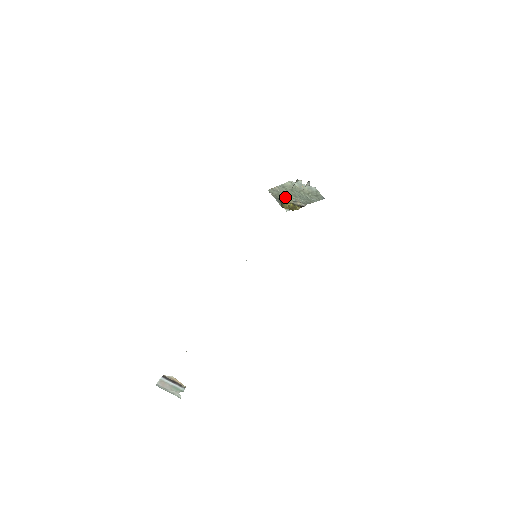
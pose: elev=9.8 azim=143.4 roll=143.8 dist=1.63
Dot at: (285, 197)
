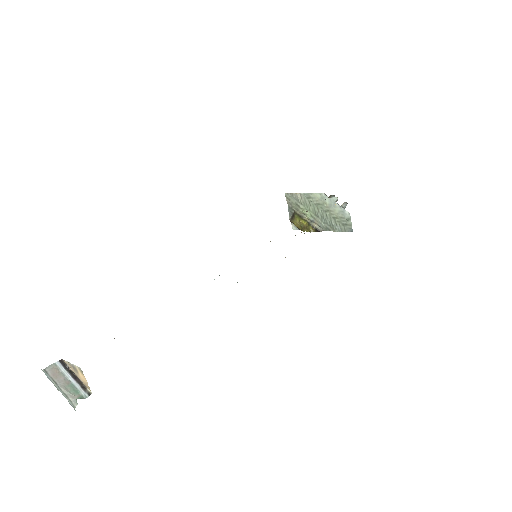
Dot at: (303, 210)
